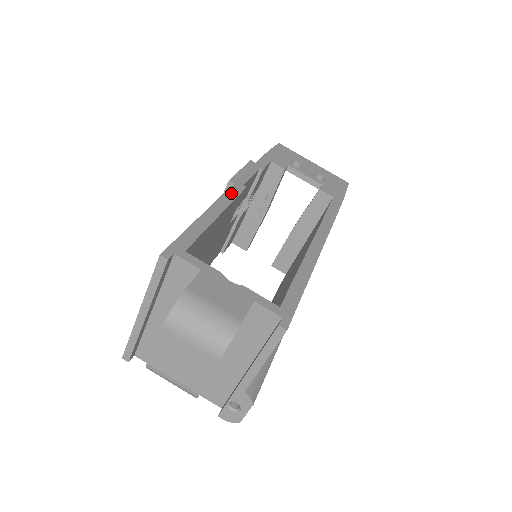
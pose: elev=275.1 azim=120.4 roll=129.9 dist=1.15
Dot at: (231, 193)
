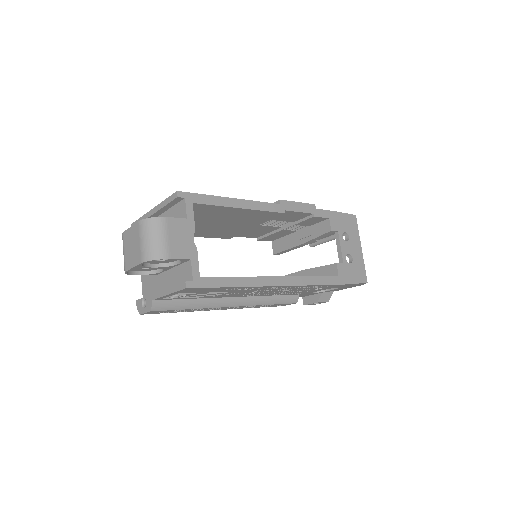
Dot at: (269, 206)
